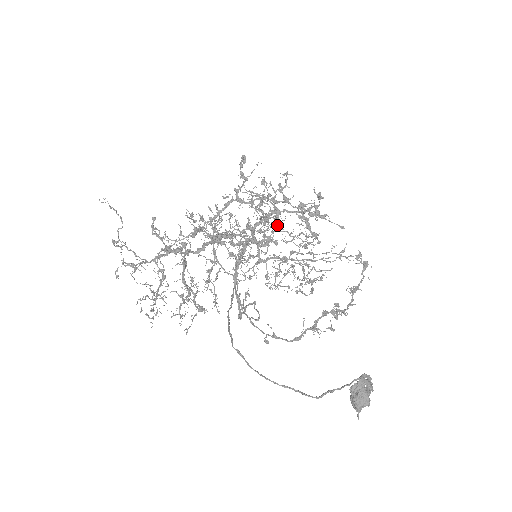
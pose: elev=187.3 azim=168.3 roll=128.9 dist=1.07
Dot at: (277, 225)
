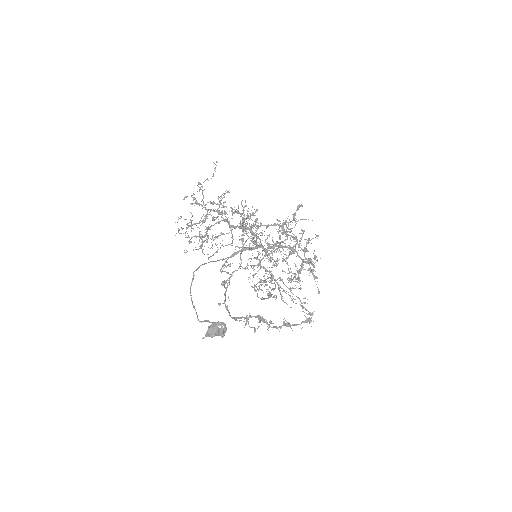
Dot at: (277, 248)
